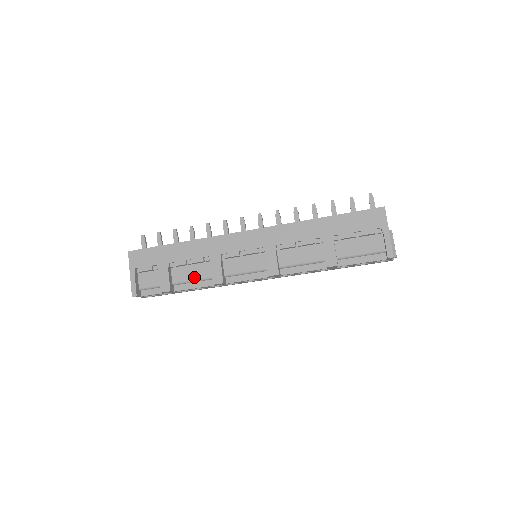
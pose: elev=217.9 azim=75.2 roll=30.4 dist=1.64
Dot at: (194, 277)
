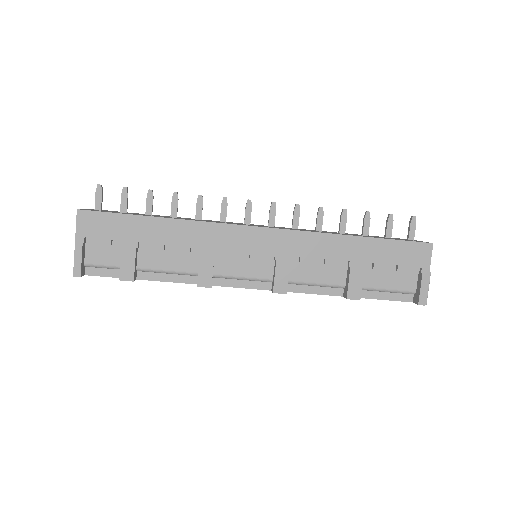
Dot at: (170, 268)
